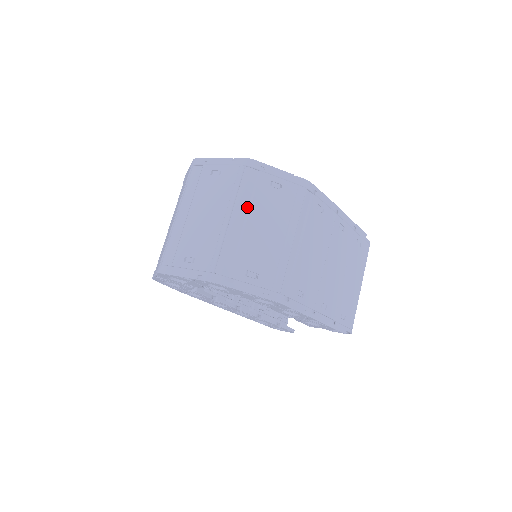
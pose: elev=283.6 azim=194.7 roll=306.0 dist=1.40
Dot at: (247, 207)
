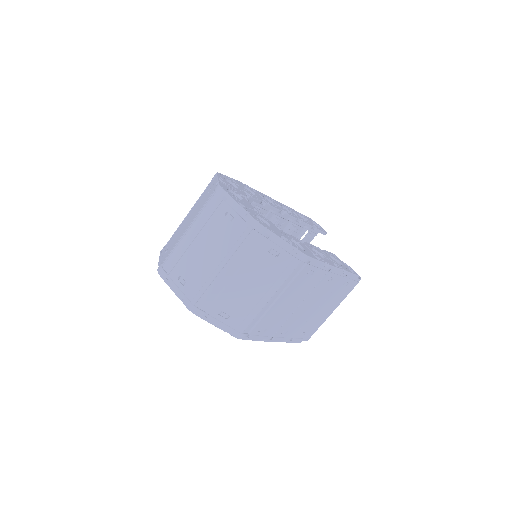
Dot at: (241, 263)
